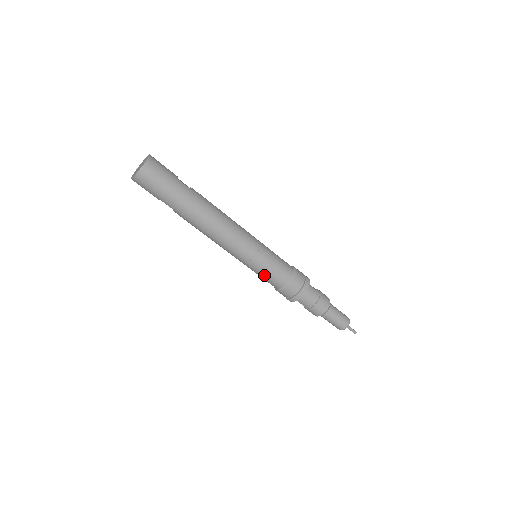
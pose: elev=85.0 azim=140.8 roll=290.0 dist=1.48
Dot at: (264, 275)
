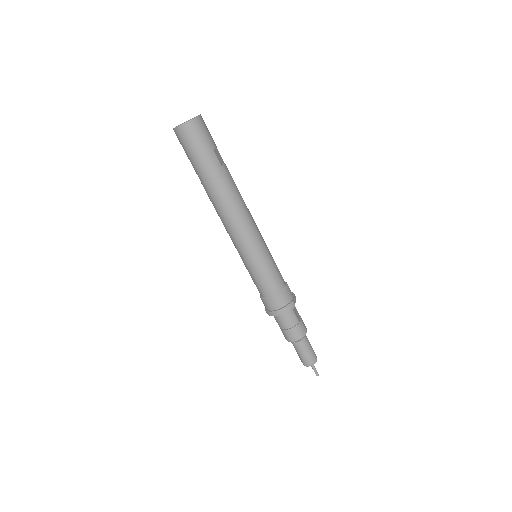
Dot at: (253, 277)
